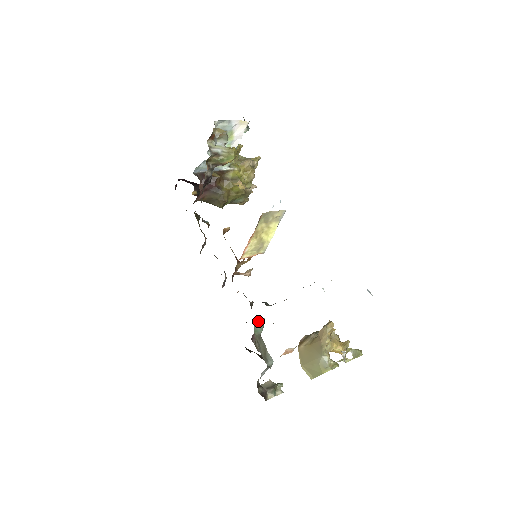
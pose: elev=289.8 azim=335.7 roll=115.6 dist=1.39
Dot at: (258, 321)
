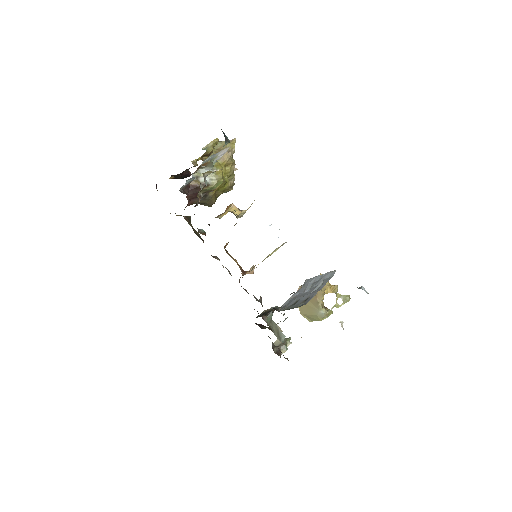
Dot at: (269, 313)
